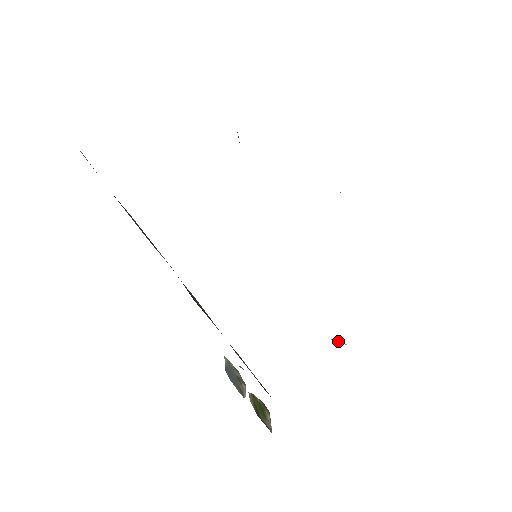
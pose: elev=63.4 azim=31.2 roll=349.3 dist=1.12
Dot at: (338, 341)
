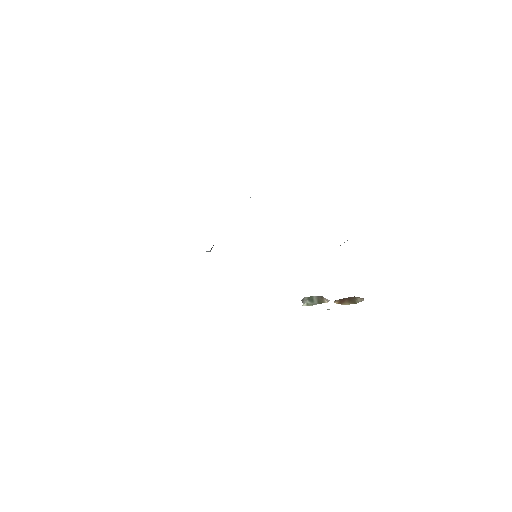
Dot at: (344, 242)
